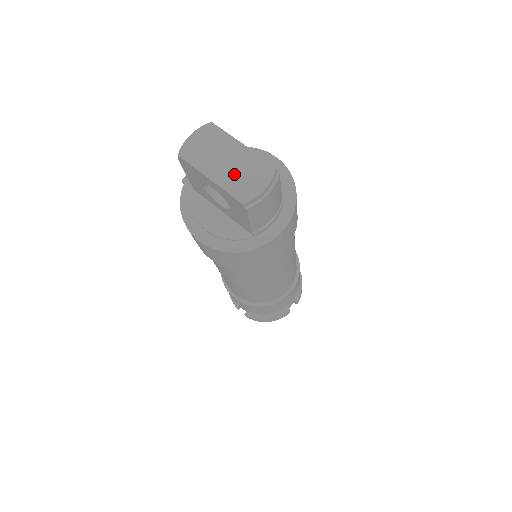
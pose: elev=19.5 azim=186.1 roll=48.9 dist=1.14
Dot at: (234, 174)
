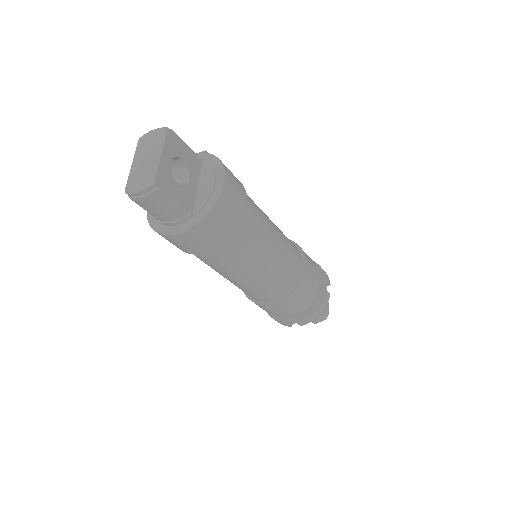
Dot at: (140, 170)
